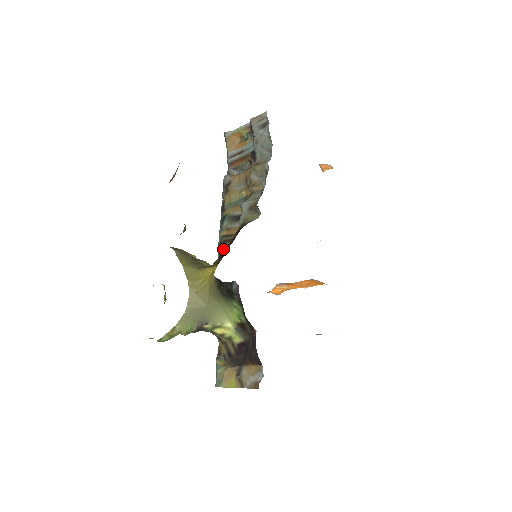
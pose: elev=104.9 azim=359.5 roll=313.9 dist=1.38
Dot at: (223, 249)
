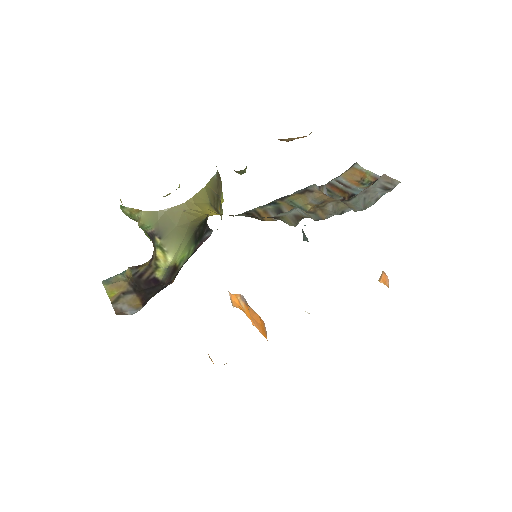
Dot at: (243, 215)
